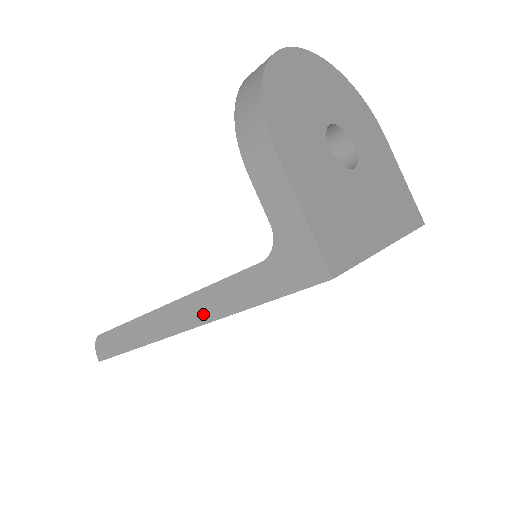
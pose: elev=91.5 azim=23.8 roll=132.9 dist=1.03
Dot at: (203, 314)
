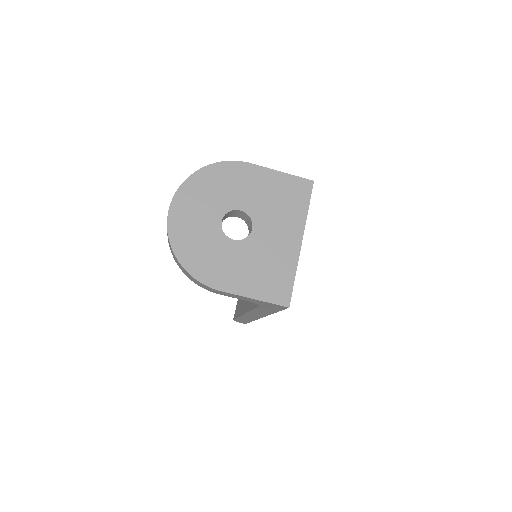
Dot at: (262, 315)
